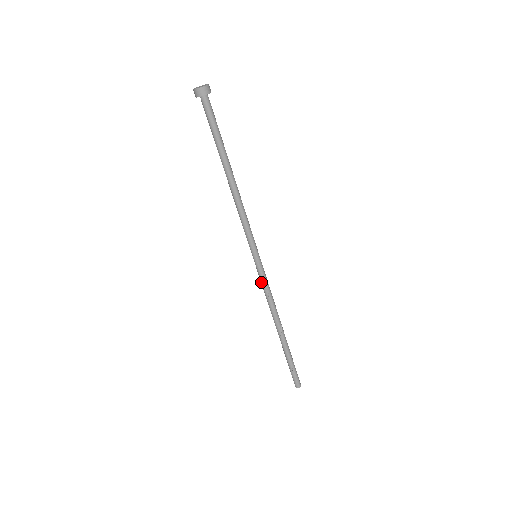
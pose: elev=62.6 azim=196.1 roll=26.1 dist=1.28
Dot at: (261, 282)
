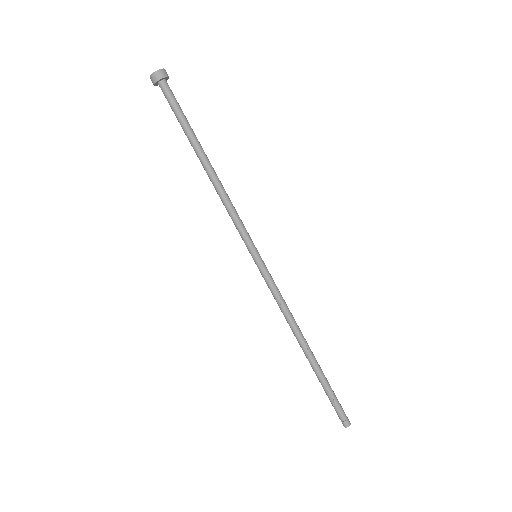
Dot at: (269, 288)
